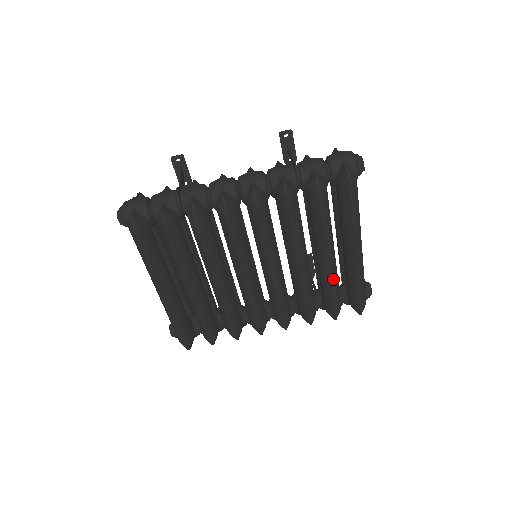
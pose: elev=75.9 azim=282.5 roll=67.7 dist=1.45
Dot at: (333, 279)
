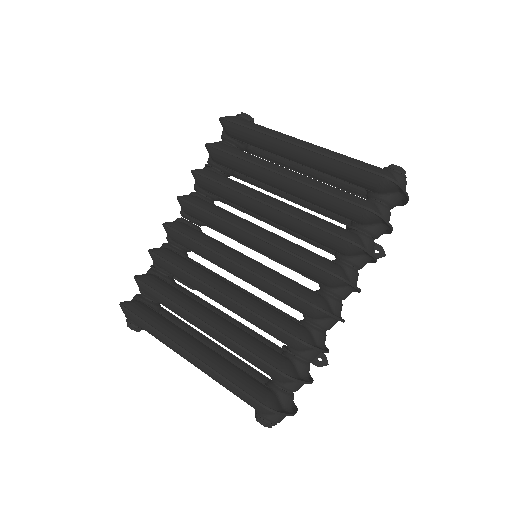
Dot at: (311, 183)
